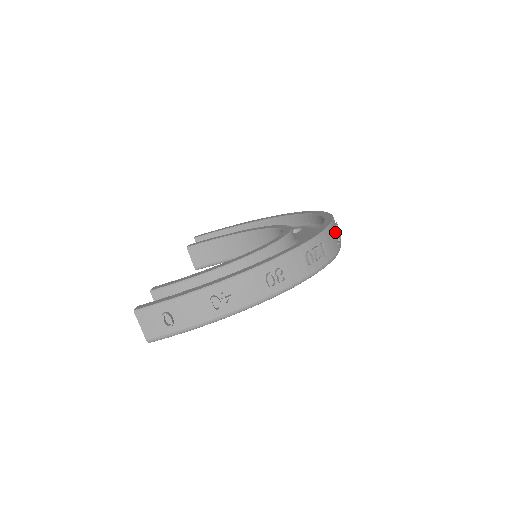
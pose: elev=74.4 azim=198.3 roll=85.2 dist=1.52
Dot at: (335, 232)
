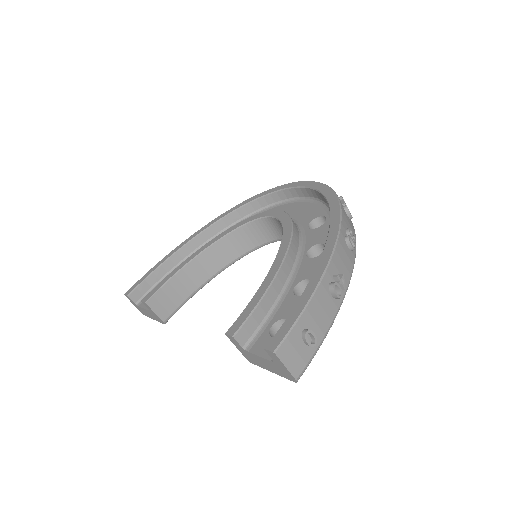
Dot at: occluded
